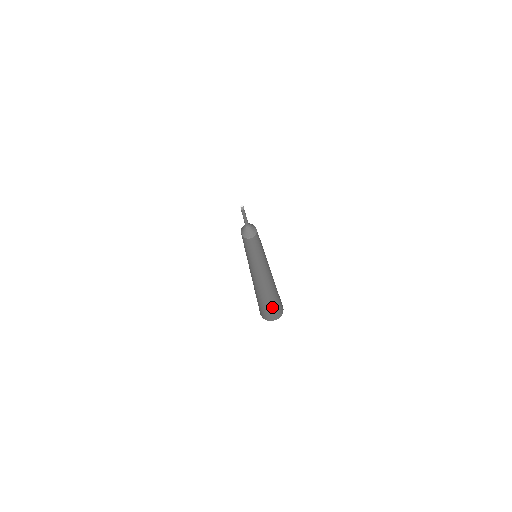
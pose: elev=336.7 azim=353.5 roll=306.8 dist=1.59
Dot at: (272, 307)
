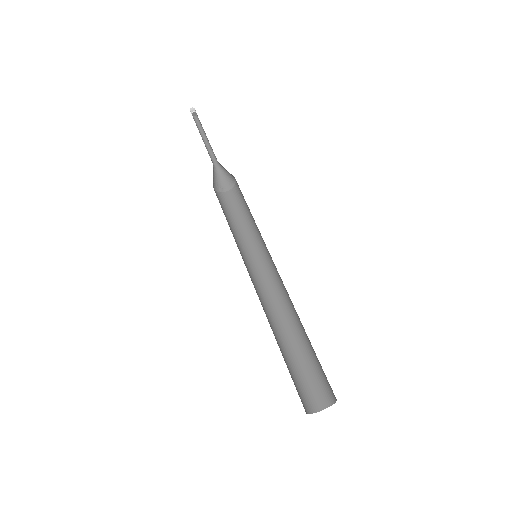
Dot at: (308, 379)
